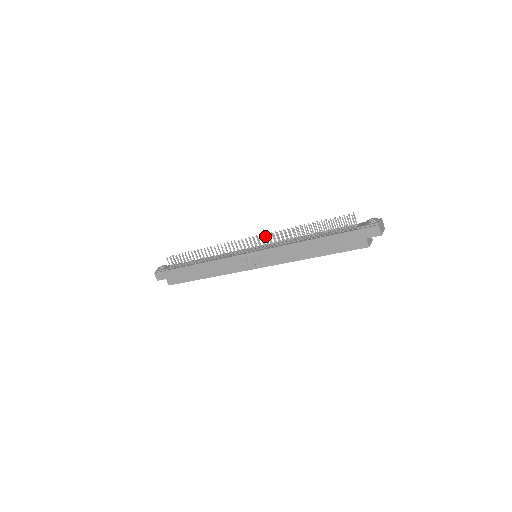
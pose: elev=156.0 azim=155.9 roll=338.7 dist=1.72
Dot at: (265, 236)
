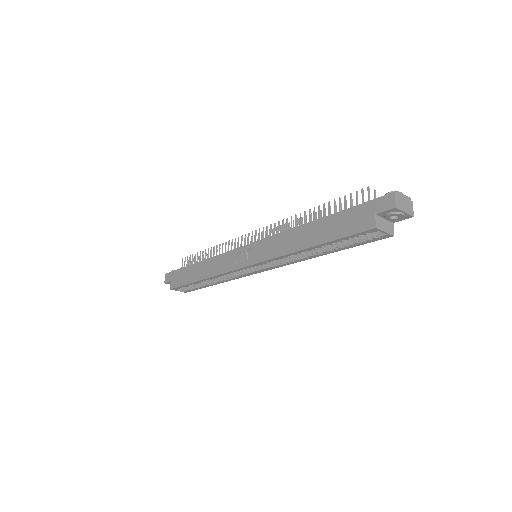
Dot at: (270, 226)
